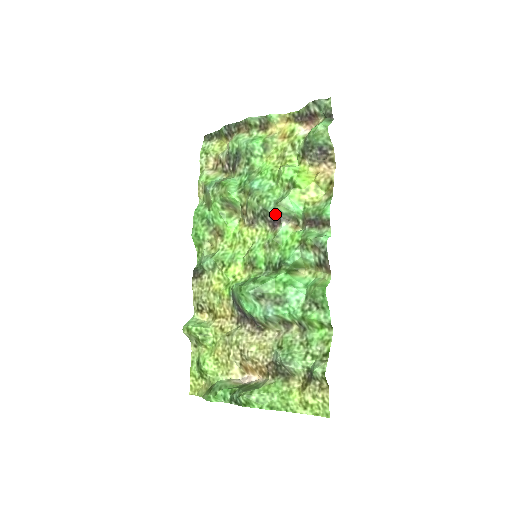
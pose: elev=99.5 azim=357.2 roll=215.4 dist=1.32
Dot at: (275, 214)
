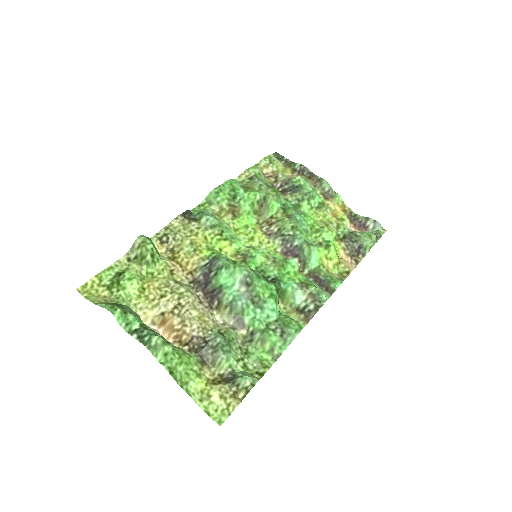
Dot at: (298, 247)
